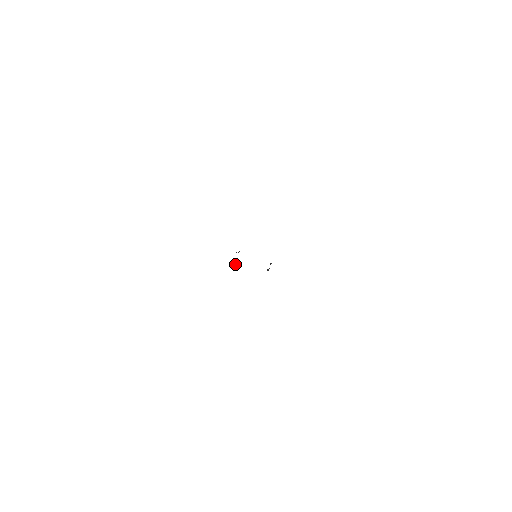
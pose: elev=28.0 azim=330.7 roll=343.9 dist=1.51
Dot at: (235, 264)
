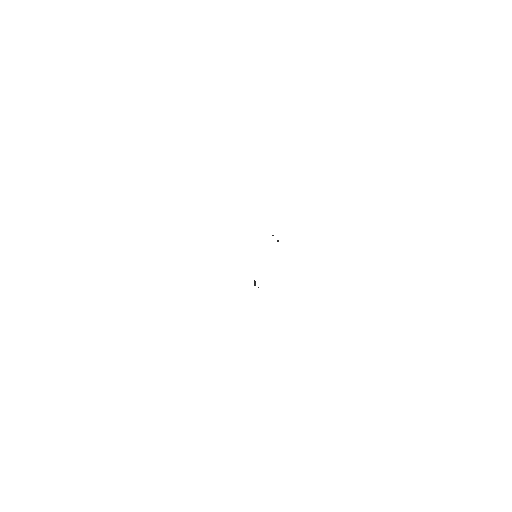
Dot at: (254, 283)
